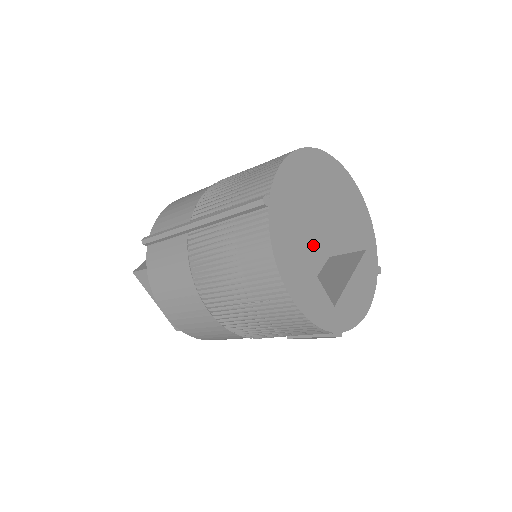
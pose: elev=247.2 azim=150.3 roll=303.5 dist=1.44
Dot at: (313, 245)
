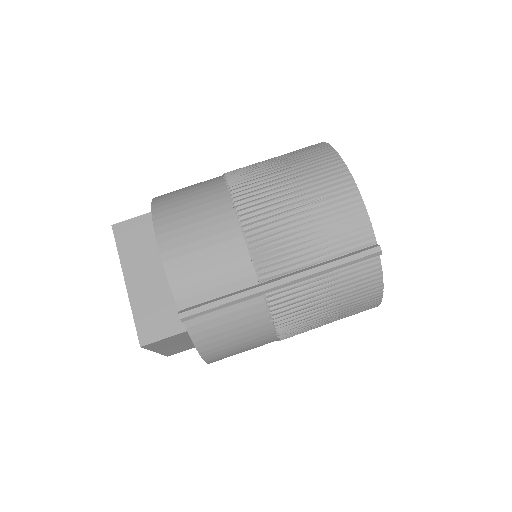
Dot at: occluded
